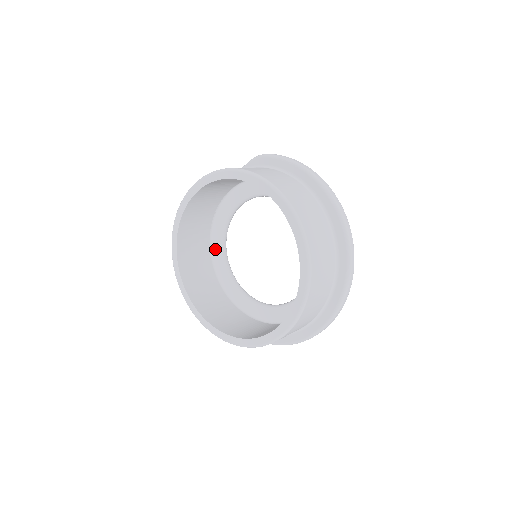
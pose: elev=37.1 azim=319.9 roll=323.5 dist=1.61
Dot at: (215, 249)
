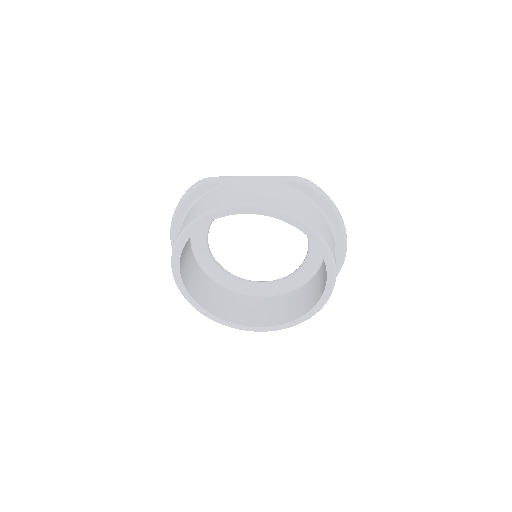
Dot at: occluded
